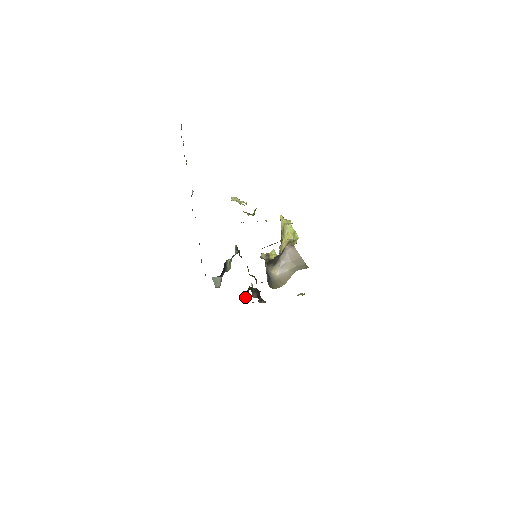
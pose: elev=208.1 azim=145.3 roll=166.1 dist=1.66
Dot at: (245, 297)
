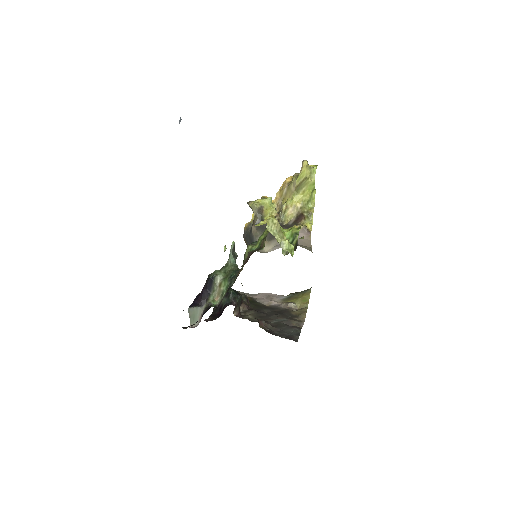
Dot at: occluded
